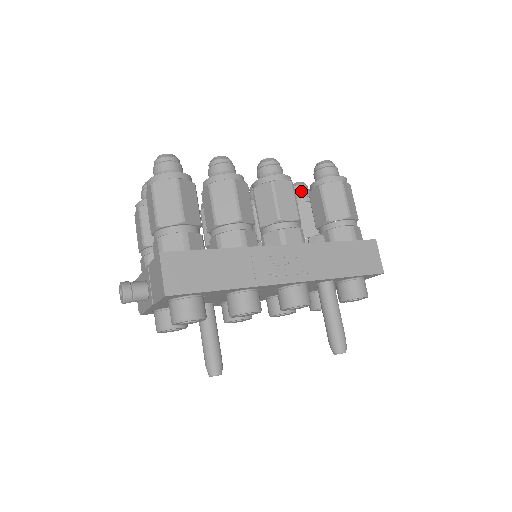
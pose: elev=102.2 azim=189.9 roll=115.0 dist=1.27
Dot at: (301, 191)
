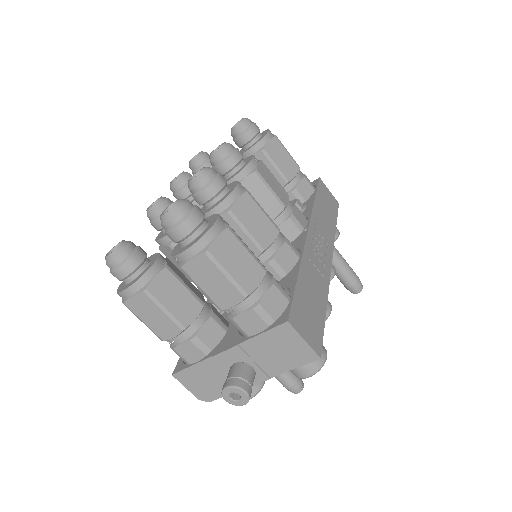
Dot at: occluded
